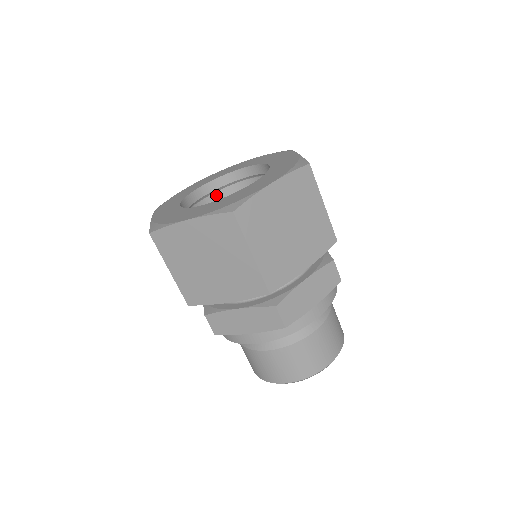
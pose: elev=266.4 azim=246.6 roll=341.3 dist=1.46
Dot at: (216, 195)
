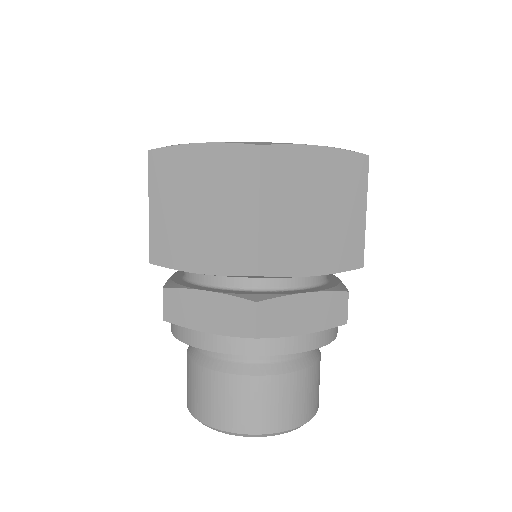
Dot at: occluded
